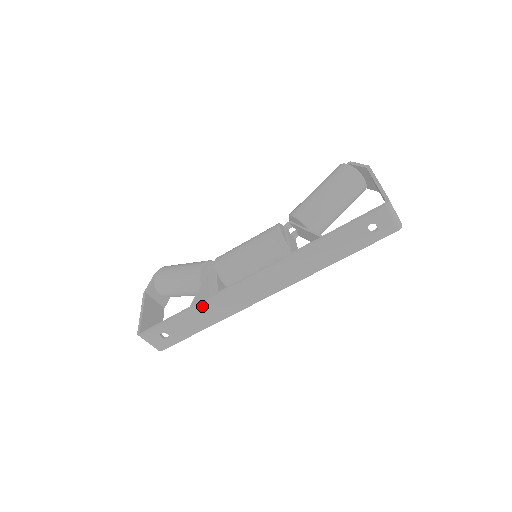
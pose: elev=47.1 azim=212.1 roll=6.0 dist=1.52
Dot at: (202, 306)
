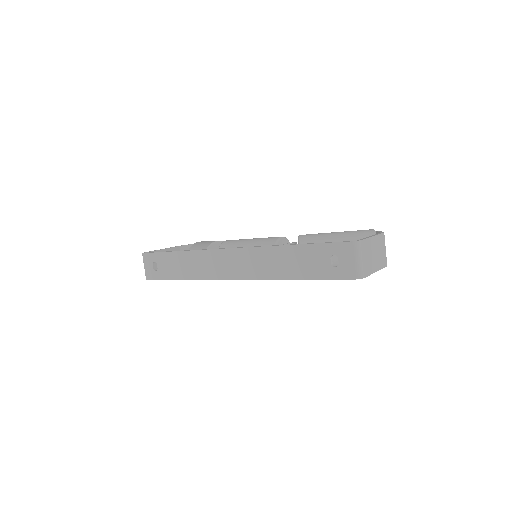
Dot at: (188, 254)
